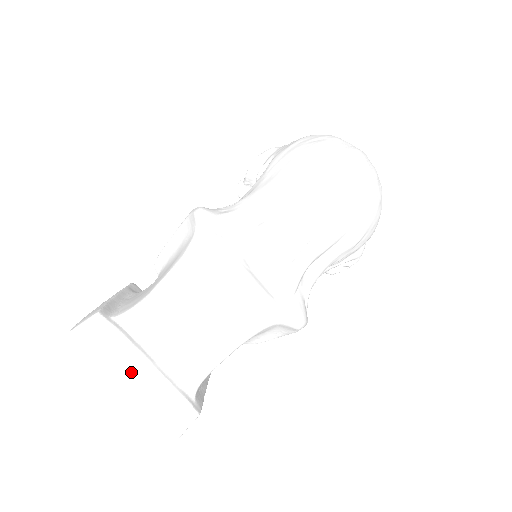
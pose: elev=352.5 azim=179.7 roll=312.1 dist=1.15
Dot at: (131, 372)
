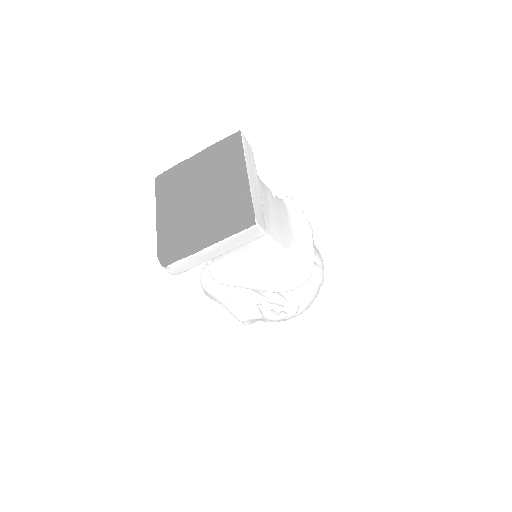
Dot at: (252, 176)
